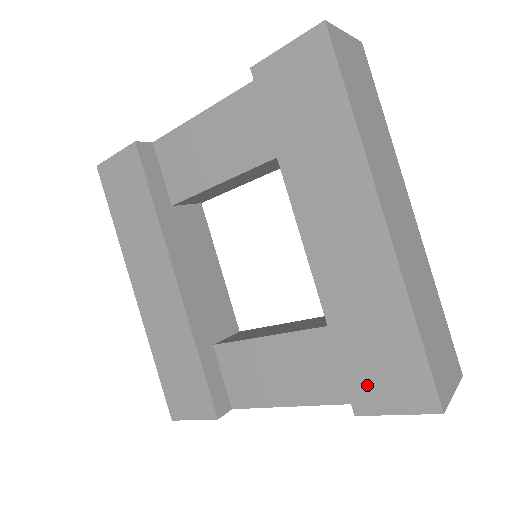
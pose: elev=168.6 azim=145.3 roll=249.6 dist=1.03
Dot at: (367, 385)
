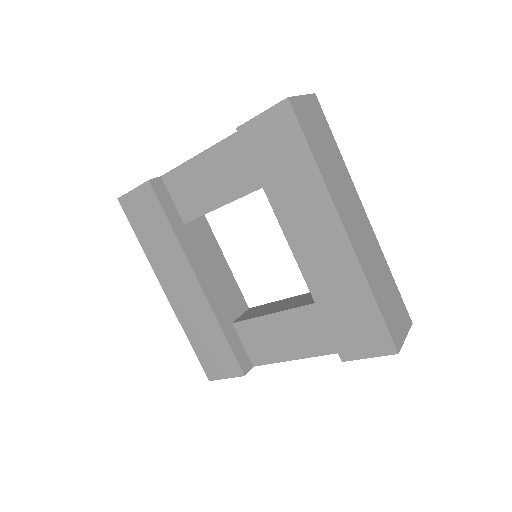
Dot at: (348, 341)
